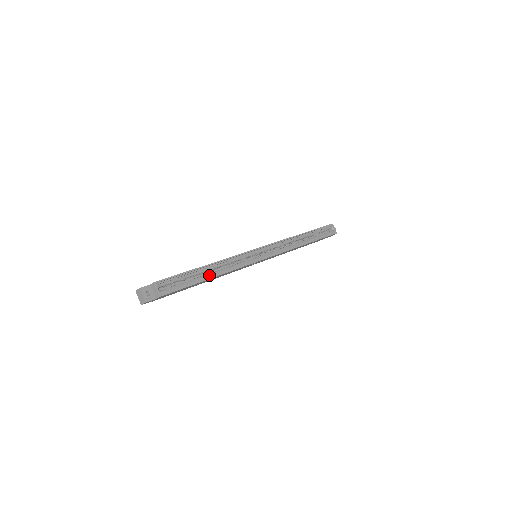
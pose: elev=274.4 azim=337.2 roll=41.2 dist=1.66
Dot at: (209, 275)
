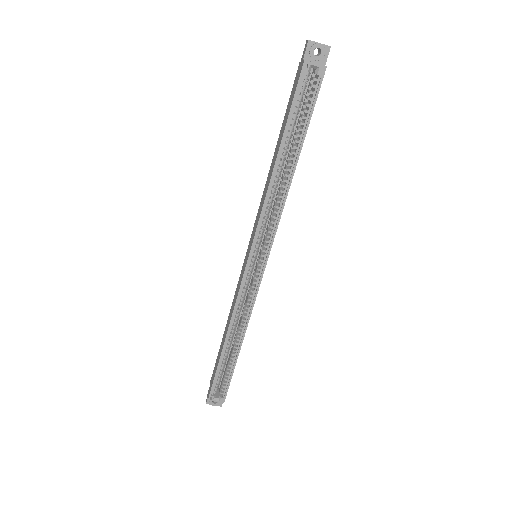
Dot at: (236, 343)
